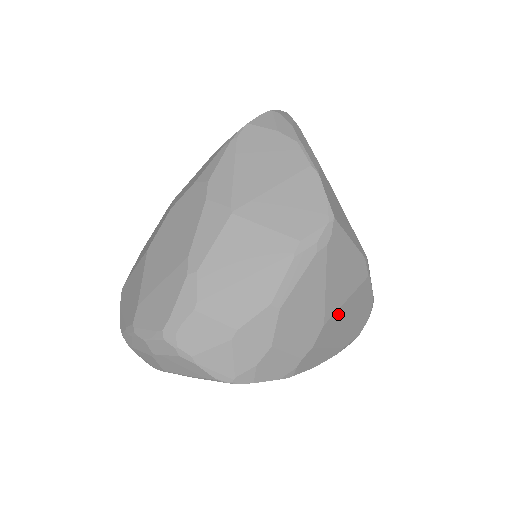
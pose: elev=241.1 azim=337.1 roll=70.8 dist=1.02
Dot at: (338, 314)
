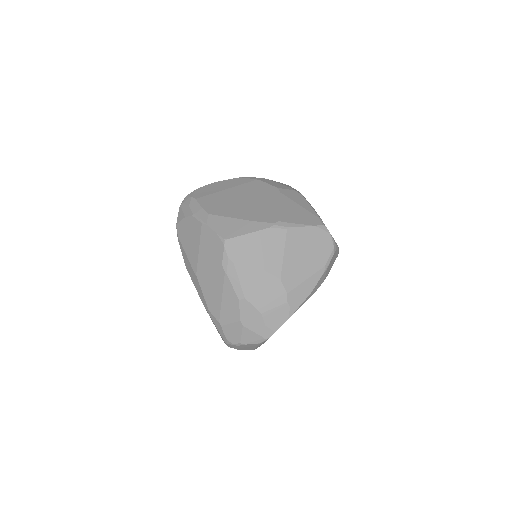
Dot at: (287, 265)
